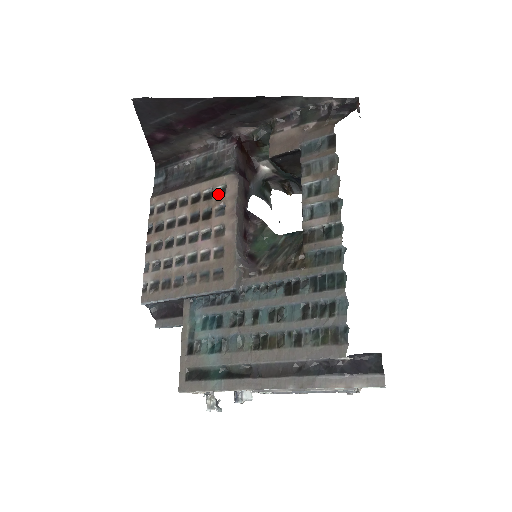
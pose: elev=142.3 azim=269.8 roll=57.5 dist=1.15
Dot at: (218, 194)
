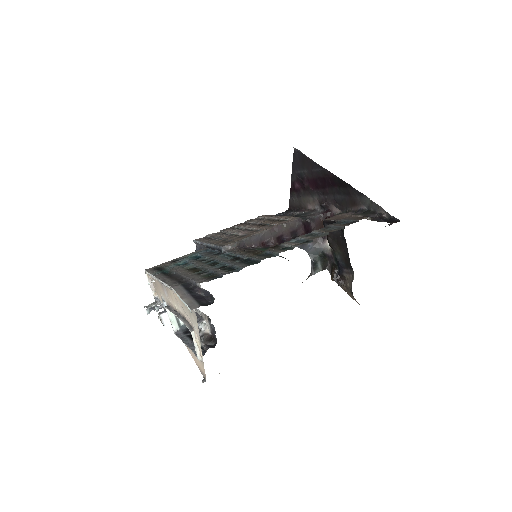
Dot at: (282, 220)
